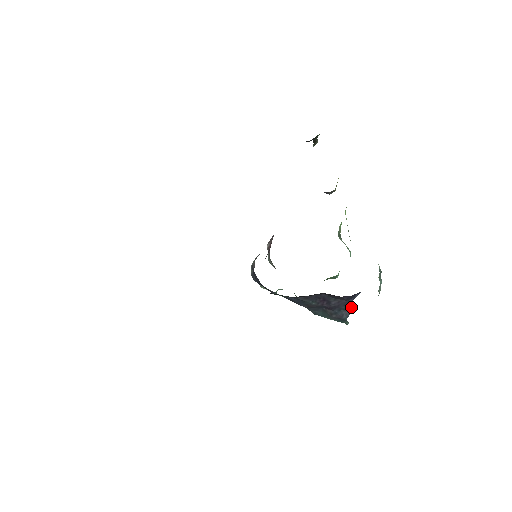
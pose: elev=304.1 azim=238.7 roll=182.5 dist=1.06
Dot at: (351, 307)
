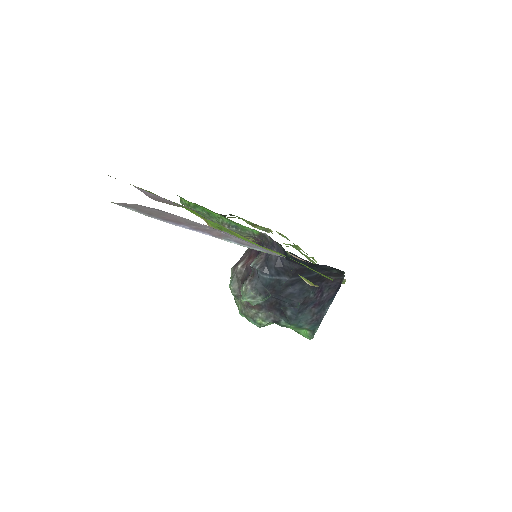
Dot at: (328, 306)
